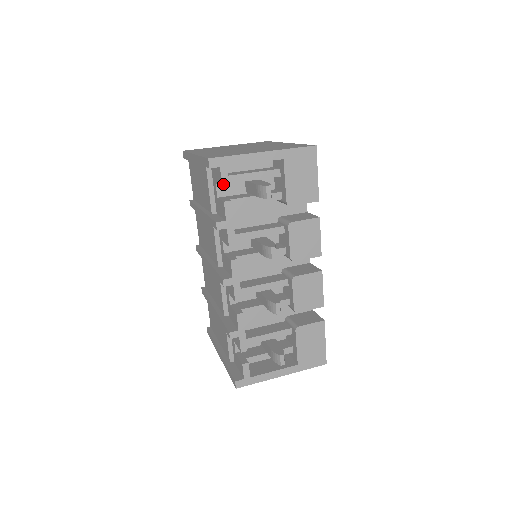
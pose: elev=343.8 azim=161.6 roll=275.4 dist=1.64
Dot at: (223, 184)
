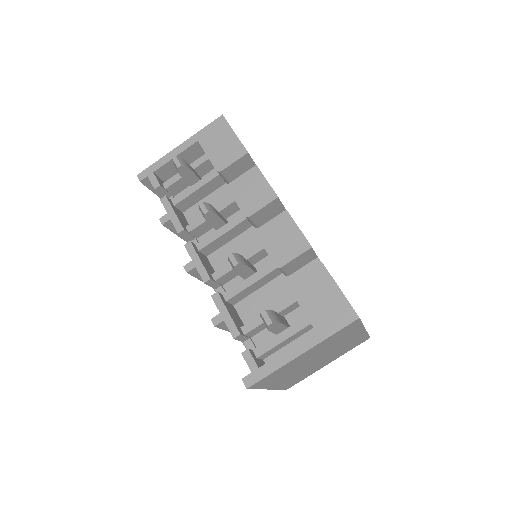
Dot at: (155, 187)
